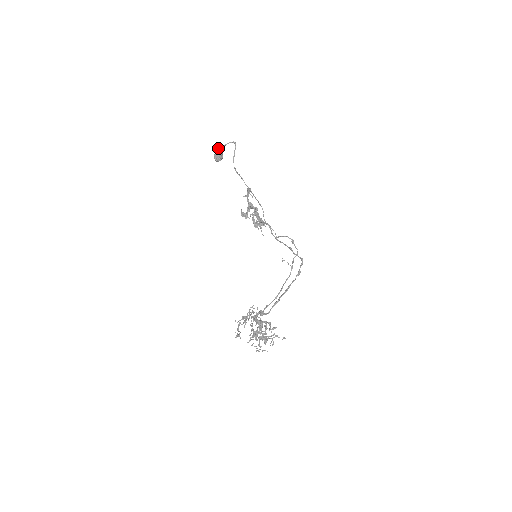
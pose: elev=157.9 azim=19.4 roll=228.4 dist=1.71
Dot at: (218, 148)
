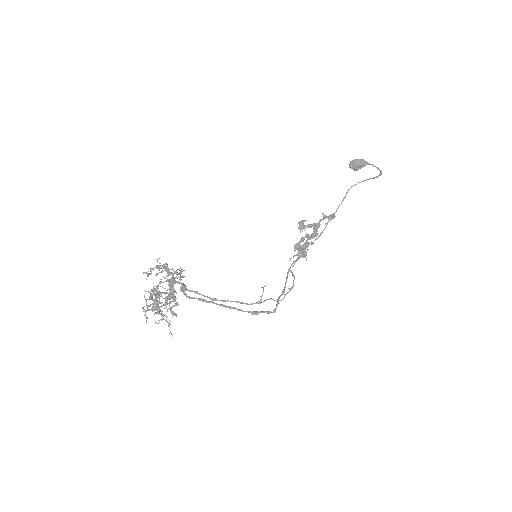
Dot at: occluded
